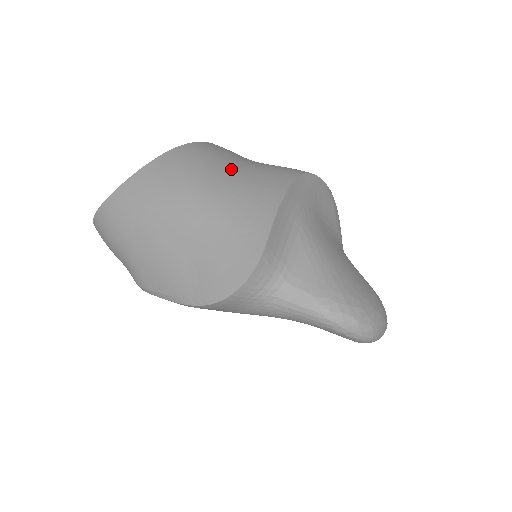
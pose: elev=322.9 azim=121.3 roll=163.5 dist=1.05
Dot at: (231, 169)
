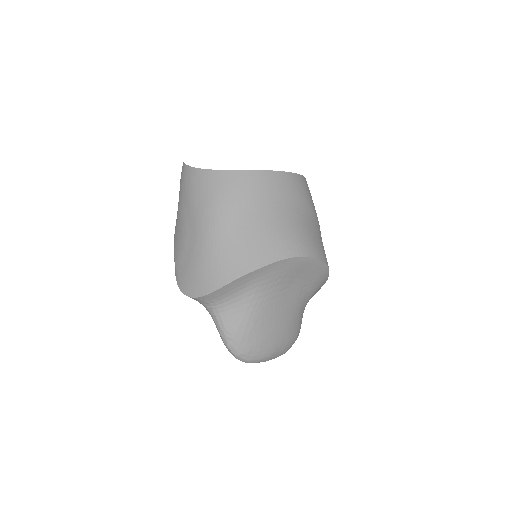
Dot at: (254, 219)
